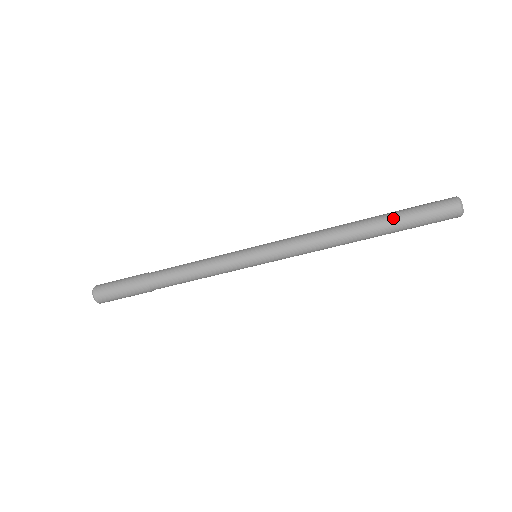
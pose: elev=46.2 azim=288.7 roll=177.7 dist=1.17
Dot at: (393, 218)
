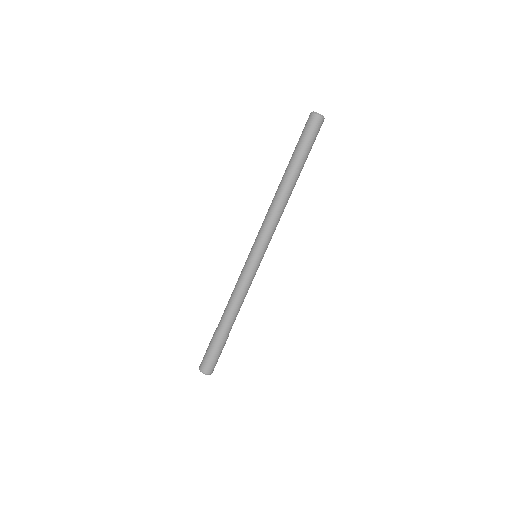
Dot at: (291, 157)
